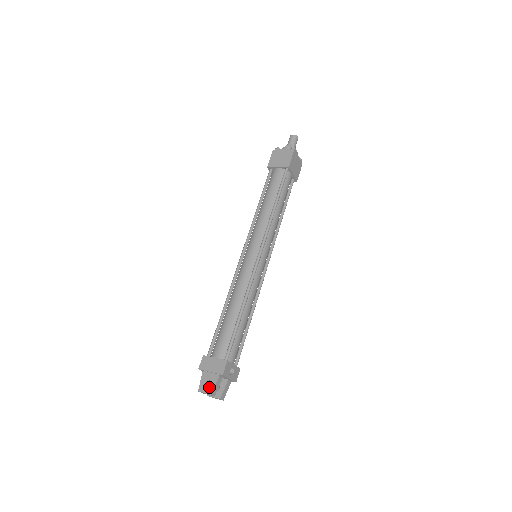
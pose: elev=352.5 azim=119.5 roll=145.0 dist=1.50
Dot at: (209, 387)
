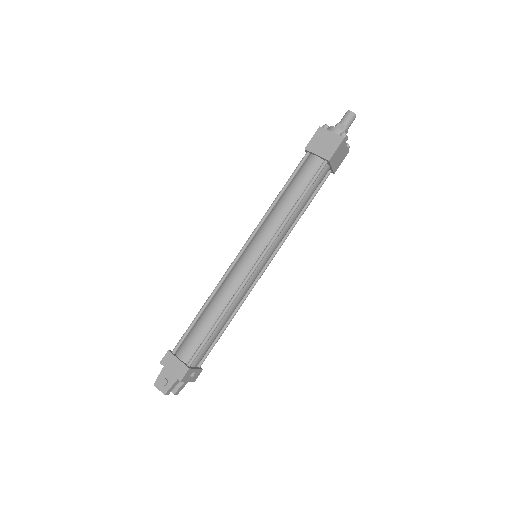
Dot at: (165, 386)
